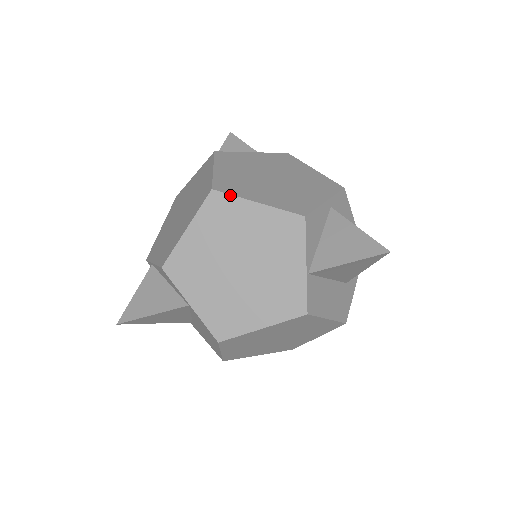
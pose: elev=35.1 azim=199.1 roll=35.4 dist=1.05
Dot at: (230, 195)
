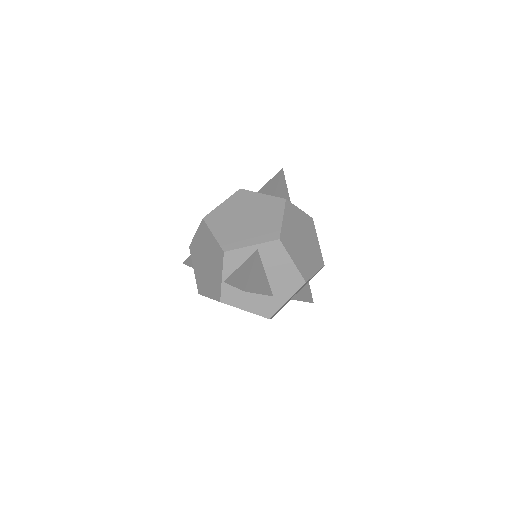
Dot at: (207, 225)
